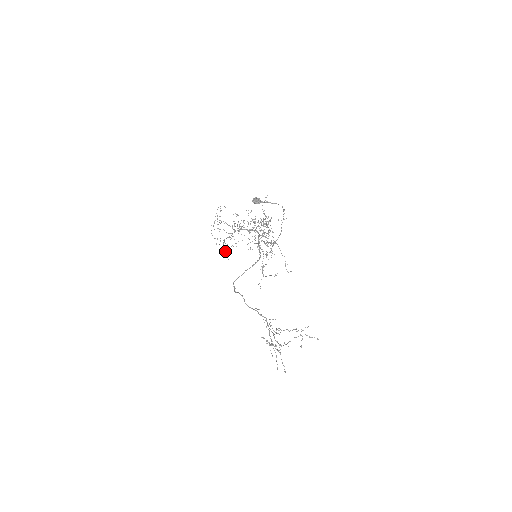
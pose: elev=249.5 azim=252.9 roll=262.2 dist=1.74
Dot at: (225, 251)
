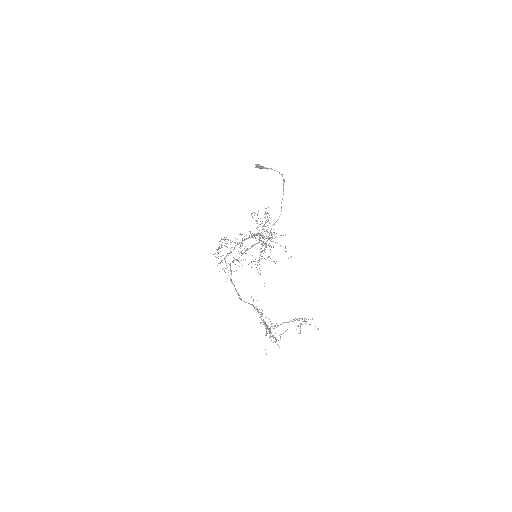
Dot at: (225, 268)
